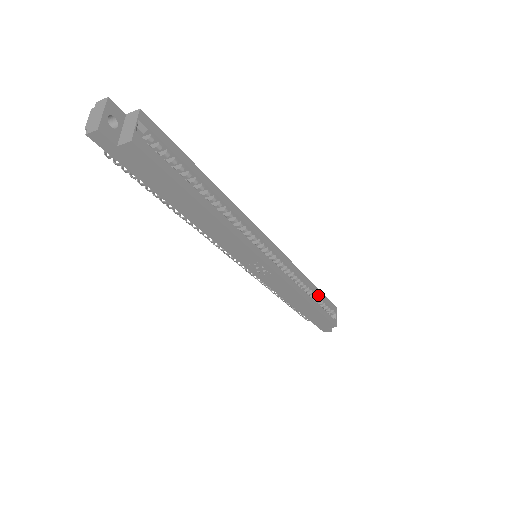
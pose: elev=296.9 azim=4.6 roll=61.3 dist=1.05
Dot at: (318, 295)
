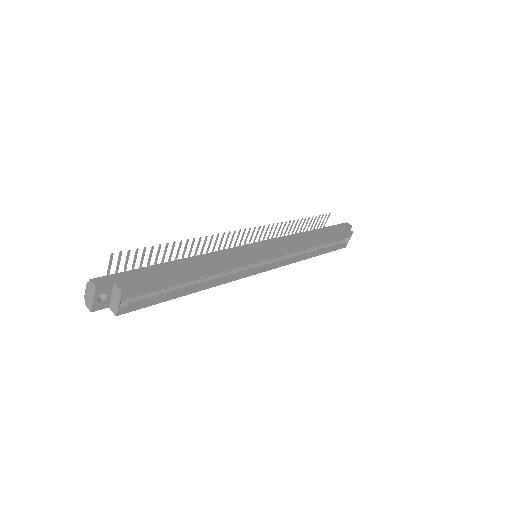
Dot at: (327, 242)
